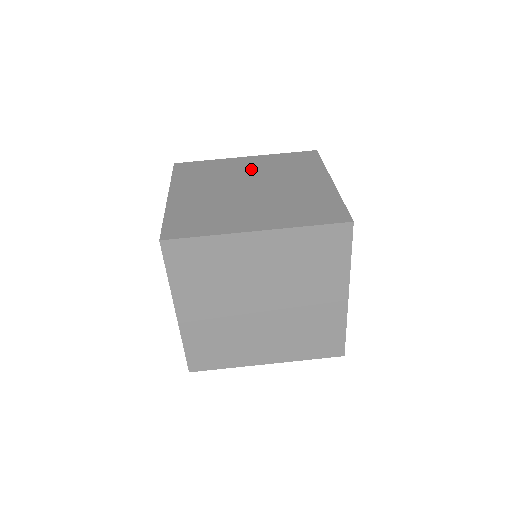
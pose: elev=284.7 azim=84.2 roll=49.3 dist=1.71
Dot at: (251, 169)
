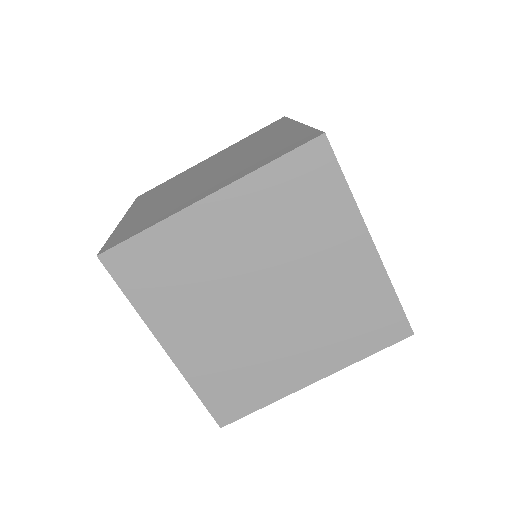
Dot at: (213, 161)
